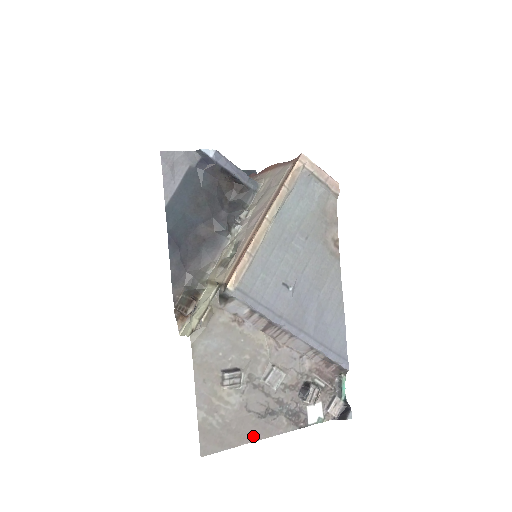
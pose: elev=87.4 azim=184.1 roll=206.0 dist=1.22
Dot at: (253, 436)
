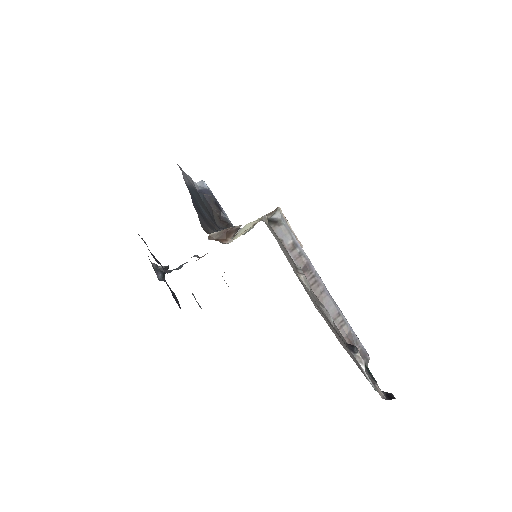
Dot at: occluded
